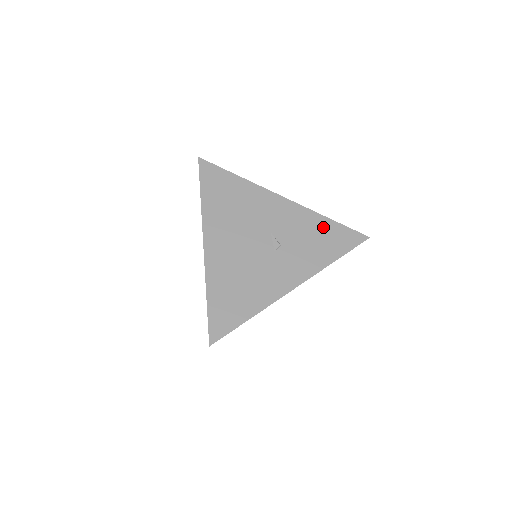
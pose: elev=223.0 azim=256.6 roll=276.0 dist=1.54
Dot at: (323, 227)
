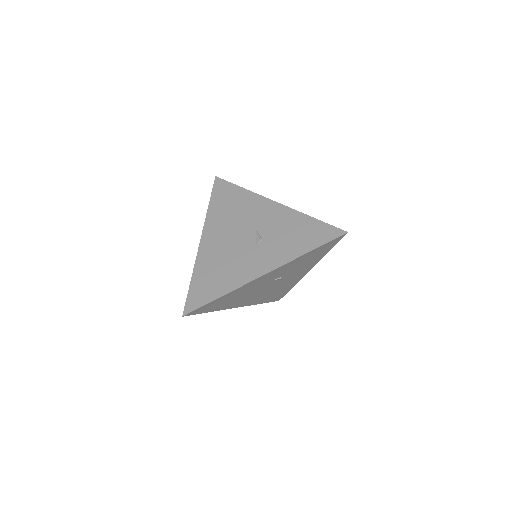
Dot at: (304, 224)
